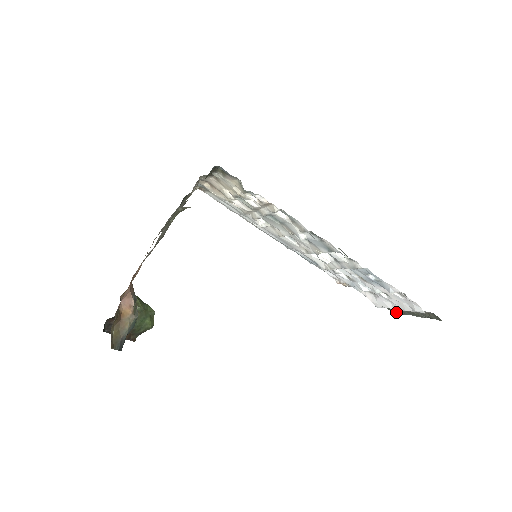
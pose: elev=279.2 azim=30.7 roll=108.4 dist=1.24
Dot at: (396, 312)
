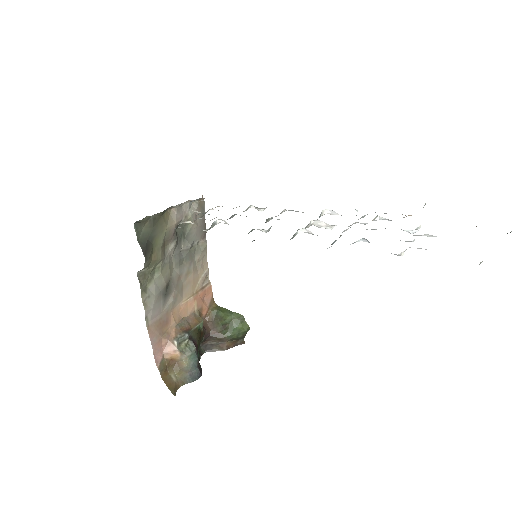
Dot at: occluded
